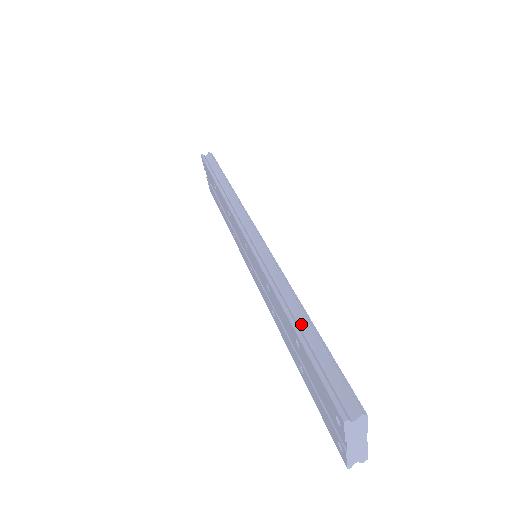
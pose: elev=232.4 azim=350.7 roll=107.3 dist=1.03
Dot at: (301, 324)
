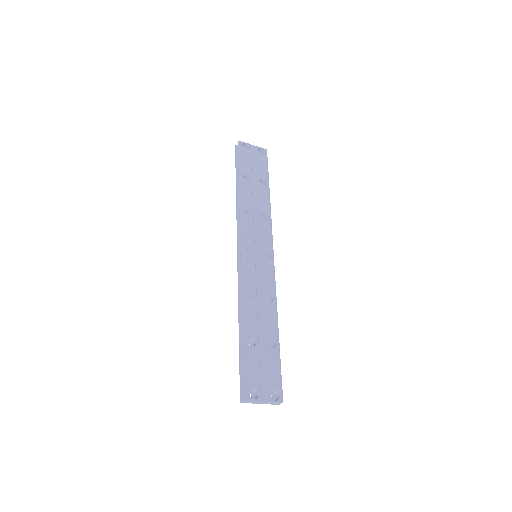
Dot at: (243, 336)
